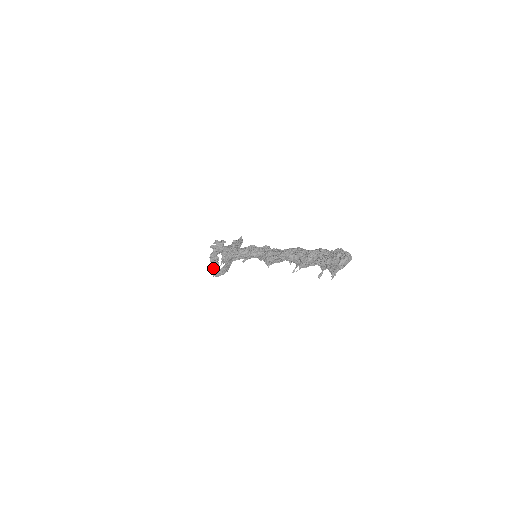
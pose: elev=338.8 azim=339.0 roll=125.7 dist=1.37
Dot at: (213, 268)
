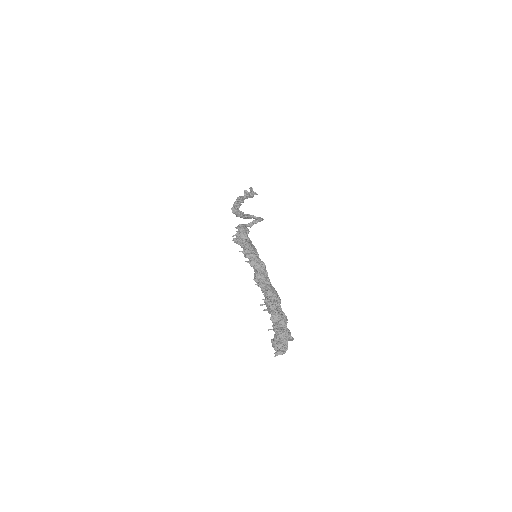
Dot at: (235, 205)
